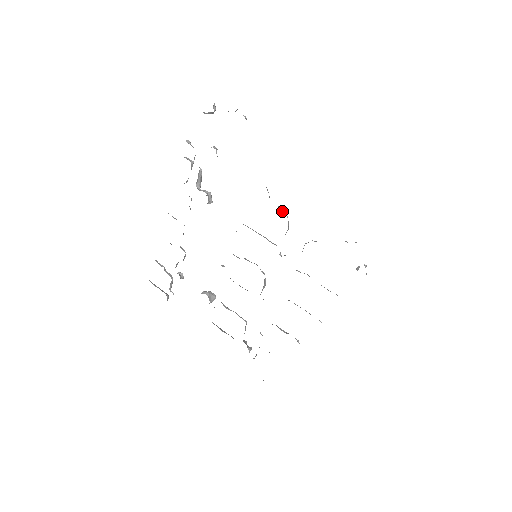
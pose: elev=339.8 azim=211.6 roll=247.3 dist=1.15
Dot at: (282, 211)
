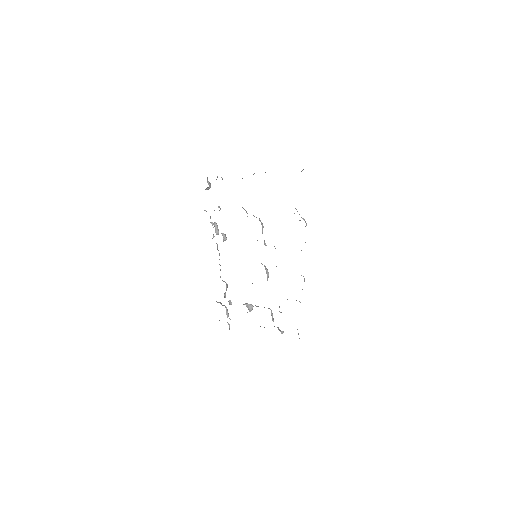
Dot at: occluded
